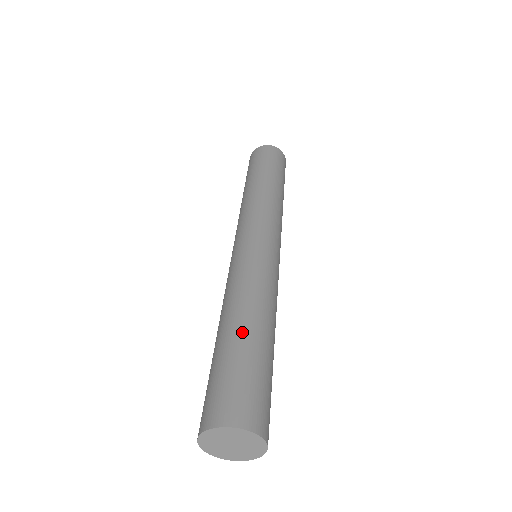
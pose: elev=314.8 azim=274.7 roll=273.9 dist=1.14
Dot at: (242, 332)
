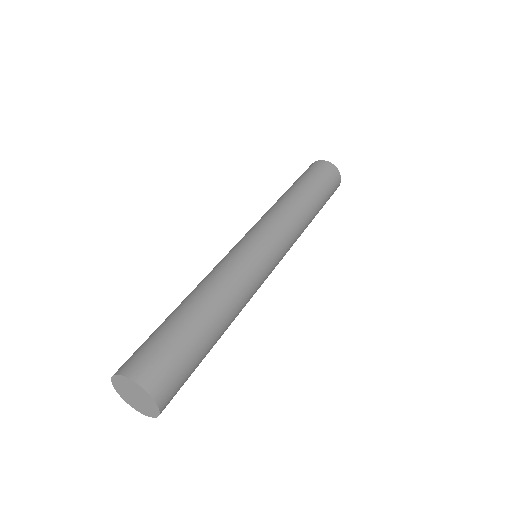
Dot at: (180, 309)
